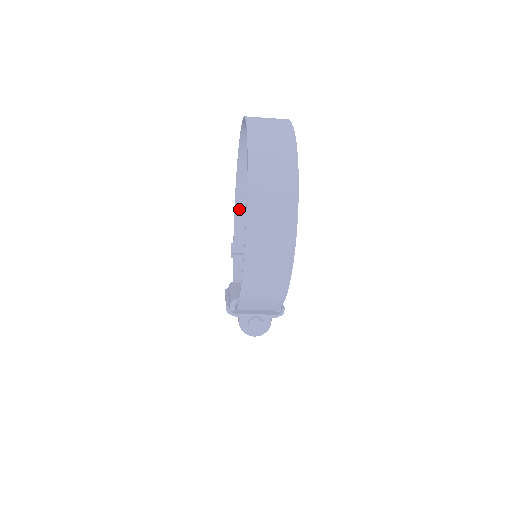
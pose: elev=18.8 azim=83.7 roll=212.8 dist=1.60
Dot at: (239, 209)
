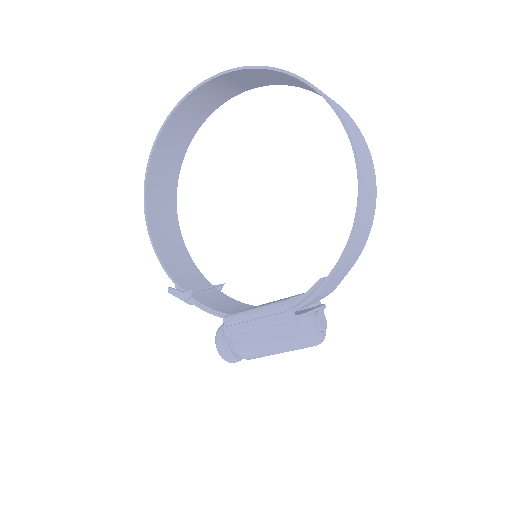
Dot at: (157, 241)
